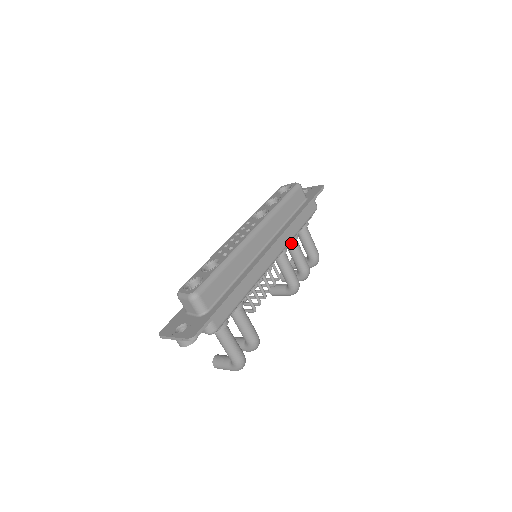
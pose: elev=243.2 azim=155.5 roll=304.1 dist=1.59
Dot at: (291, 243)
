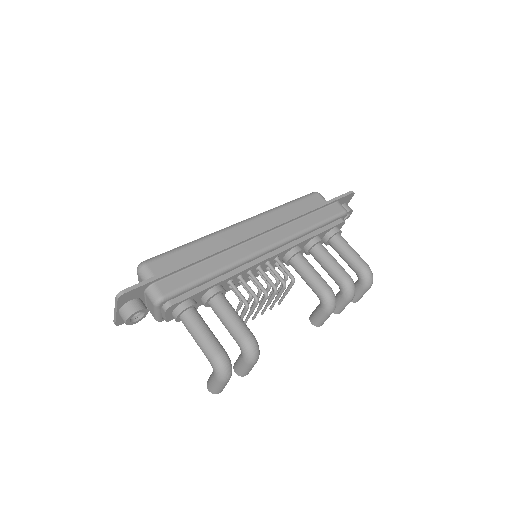
Dot at: (314, 248)
